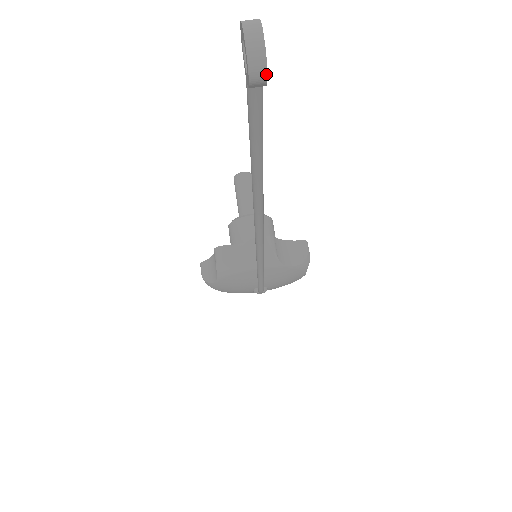
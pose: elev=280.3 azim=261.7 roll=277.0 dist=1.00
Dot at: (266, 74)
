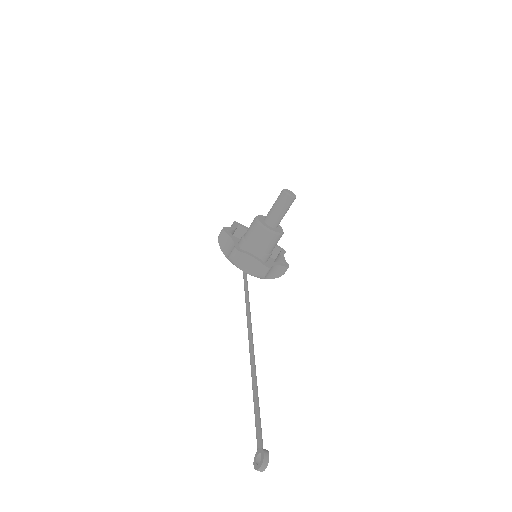
Dot at: occluded
